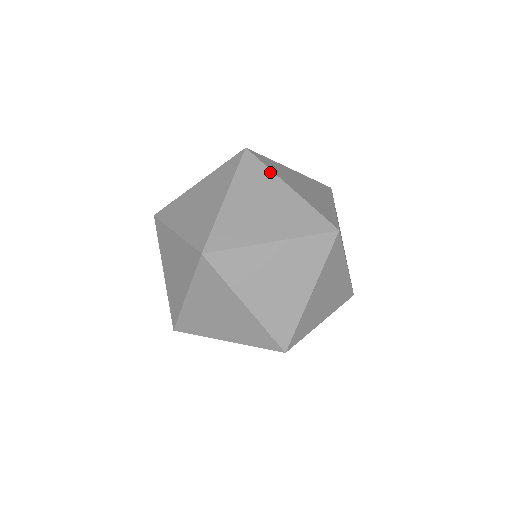
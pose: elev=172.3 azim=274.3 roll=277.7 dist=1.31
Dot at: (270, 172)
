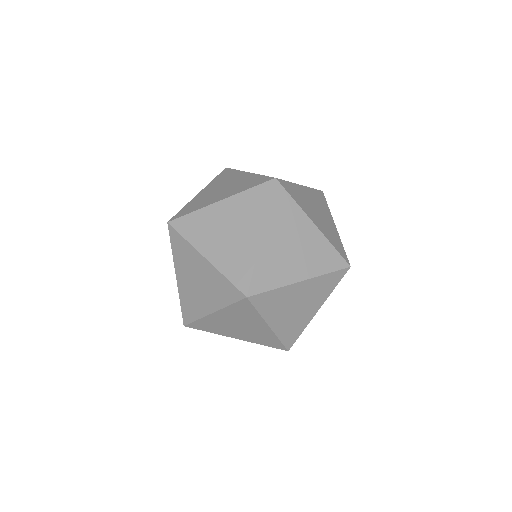
Dot at: (297, 207)
